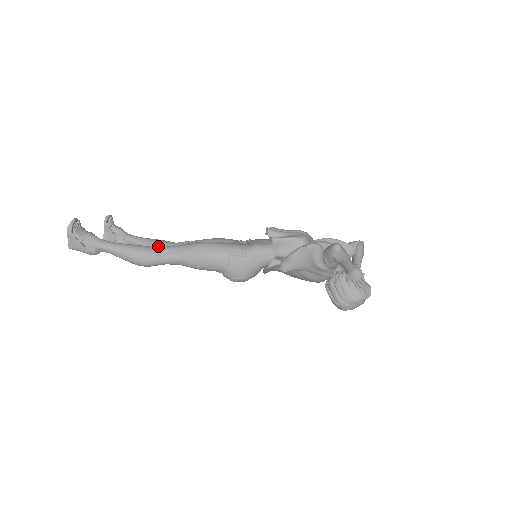
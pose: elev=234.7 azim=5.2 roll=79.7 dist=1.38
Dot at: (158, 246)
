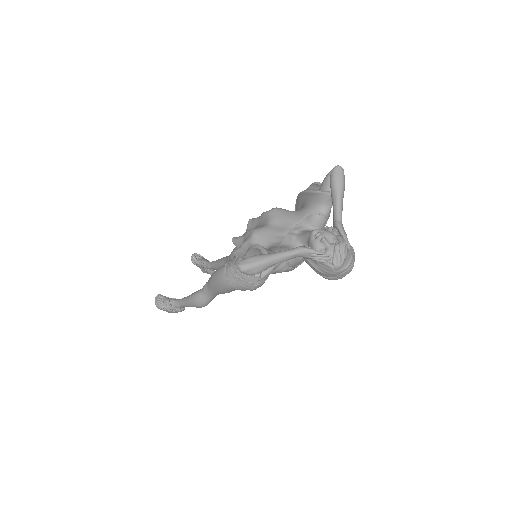
Dot at: occluded
